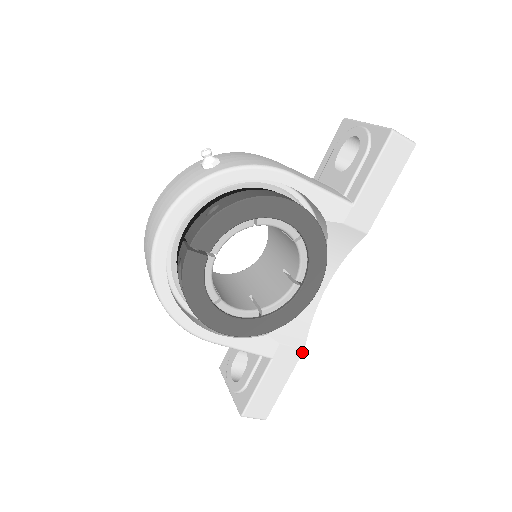
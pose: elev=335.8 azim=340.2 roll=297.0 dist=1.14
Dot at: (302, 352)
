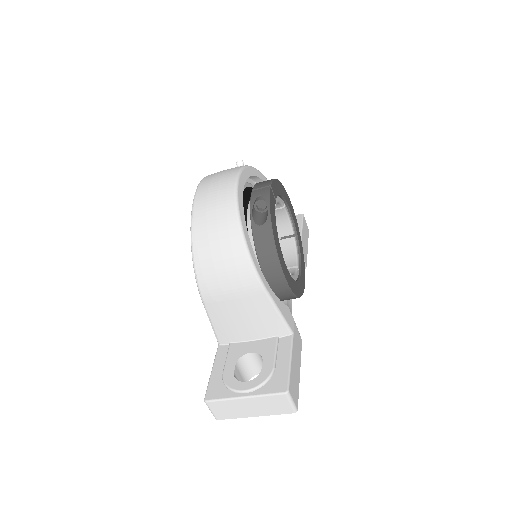
Dot at: (301, 342)
